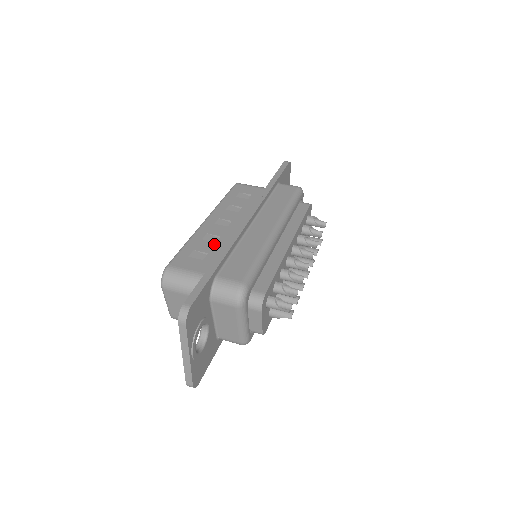
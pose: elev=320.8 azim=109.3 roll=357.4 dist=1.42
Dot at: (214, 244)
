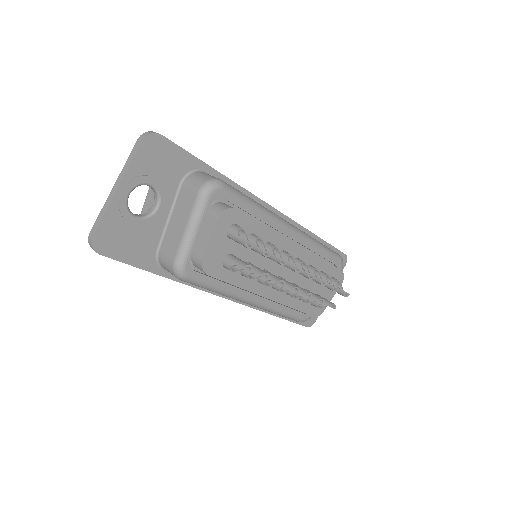
Dot at: occluded
